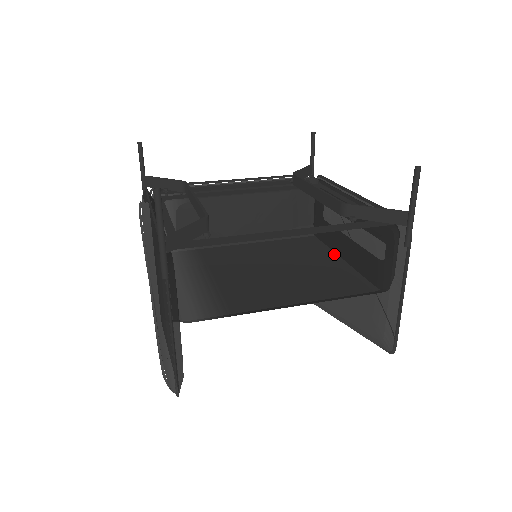
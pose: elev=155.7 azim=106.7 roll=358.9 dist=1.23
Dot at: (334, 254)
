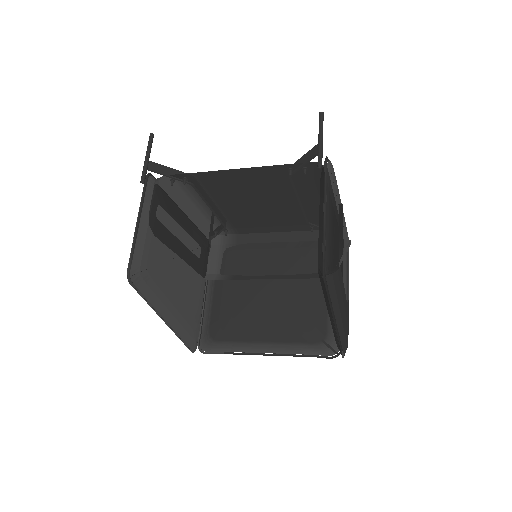
Dot at: occluded
